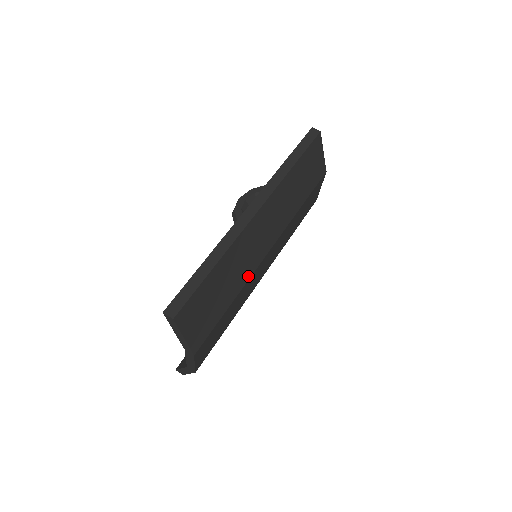
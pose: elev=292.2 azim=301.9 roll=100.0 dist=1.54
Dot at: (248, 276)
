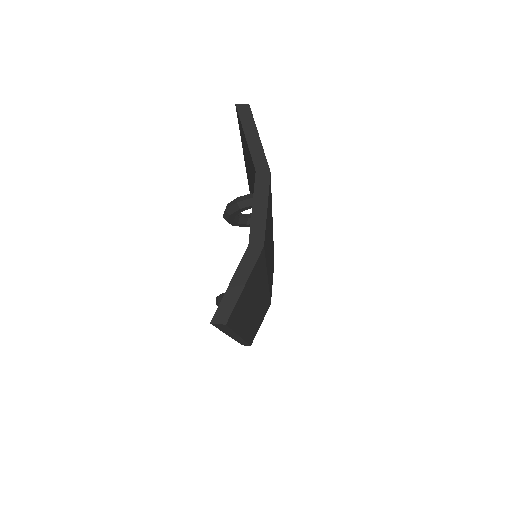
Dot at: occluded
